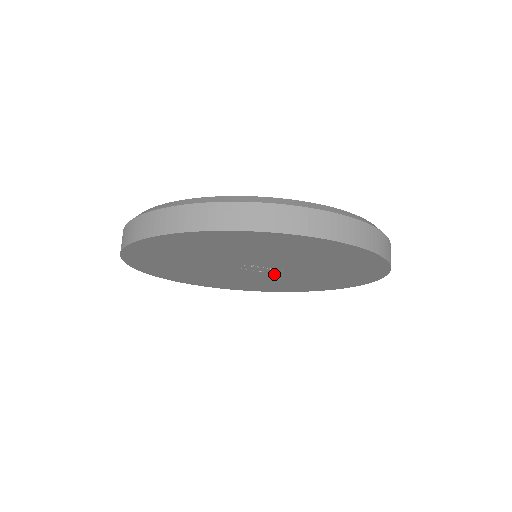
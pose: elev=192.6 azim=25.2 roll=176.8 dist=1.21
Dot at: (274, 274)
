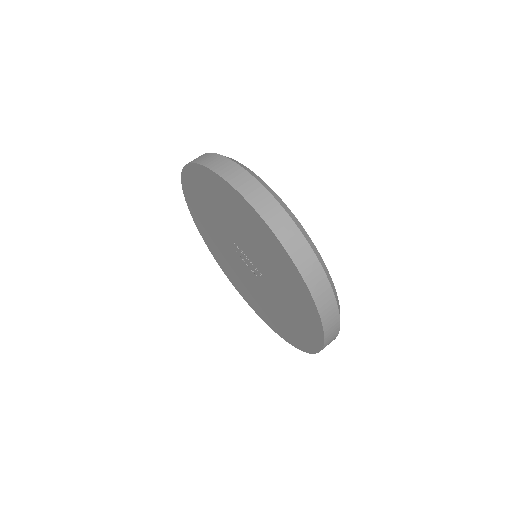
Dot at: (260, 281)
